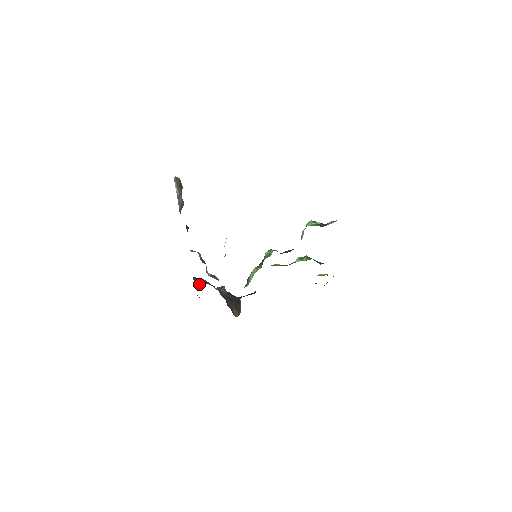
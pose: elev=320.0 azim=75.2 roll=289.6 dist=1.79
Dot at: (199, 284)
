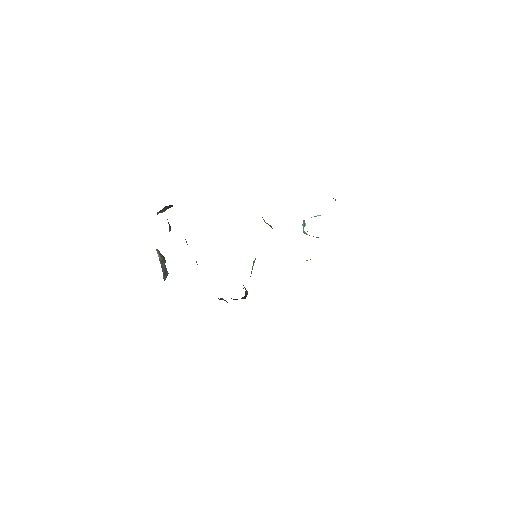
Dot at: occluded
